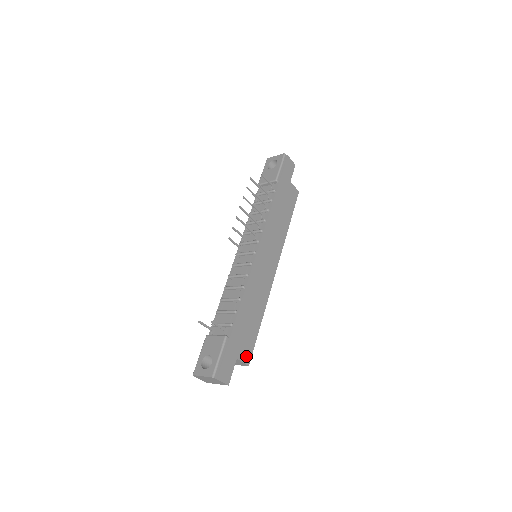
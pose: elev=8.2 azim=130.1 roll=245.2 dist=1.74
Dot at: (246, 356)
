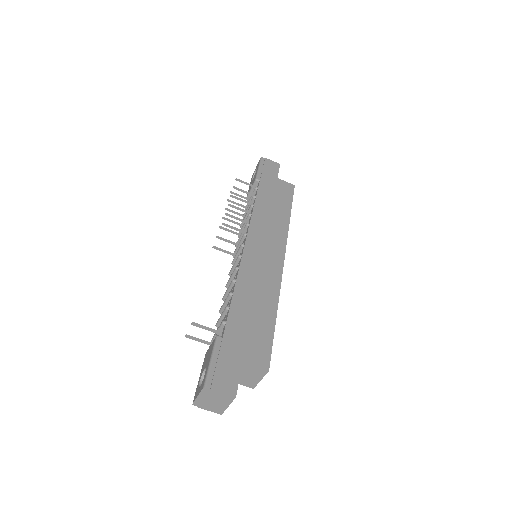
Dot at: (260, 358)
